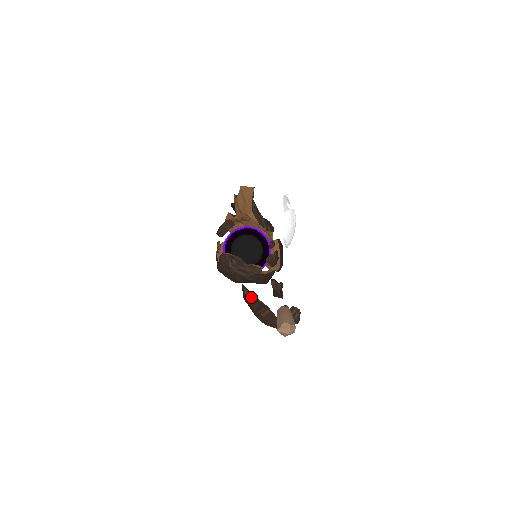
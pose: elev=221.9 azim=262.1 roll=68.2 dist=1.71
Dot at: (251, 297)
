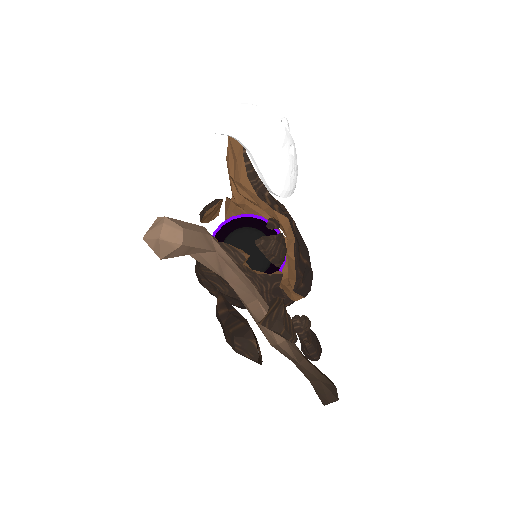
Dot at: (224, 306)
